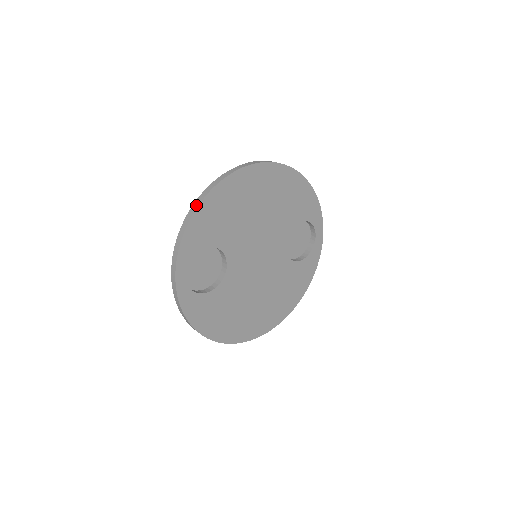
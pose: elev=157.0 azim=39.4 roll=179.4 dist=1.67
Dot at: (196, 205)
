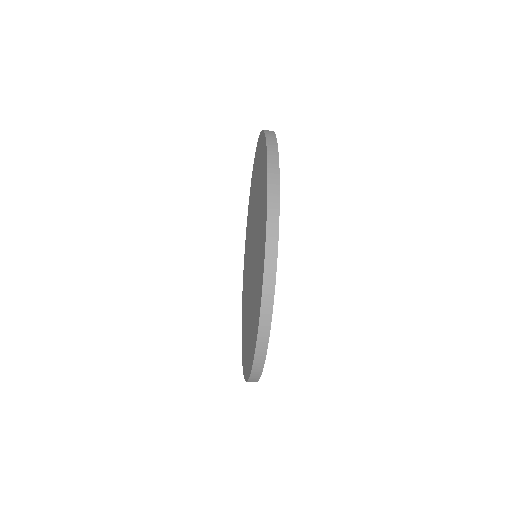
Dot at: occluded
